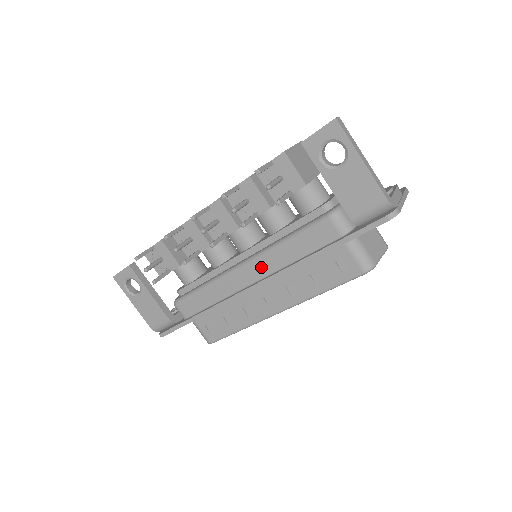
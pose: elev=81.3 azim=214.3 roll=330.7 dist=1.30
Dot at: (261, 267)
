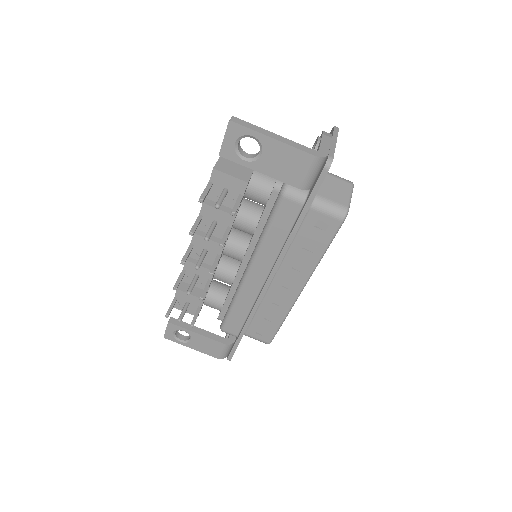
Dot at: (262, 265)
